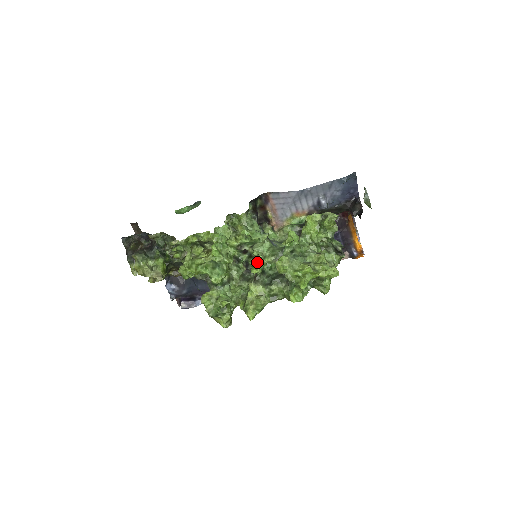
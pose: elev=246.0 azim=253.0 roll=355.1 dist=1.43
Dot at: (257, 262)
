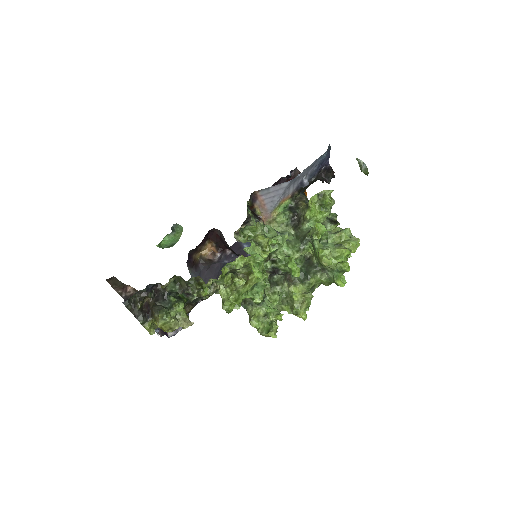
Dot at: (293, 265)
